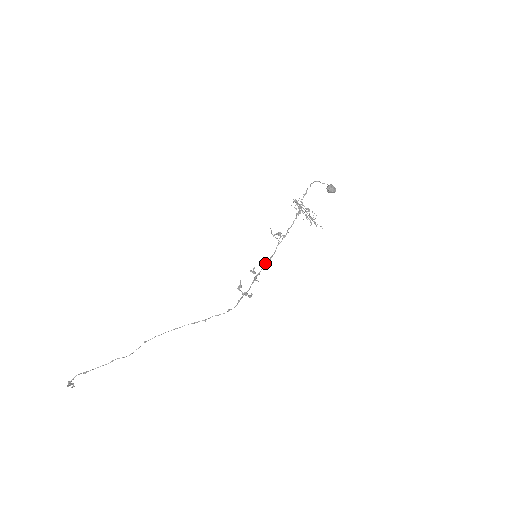
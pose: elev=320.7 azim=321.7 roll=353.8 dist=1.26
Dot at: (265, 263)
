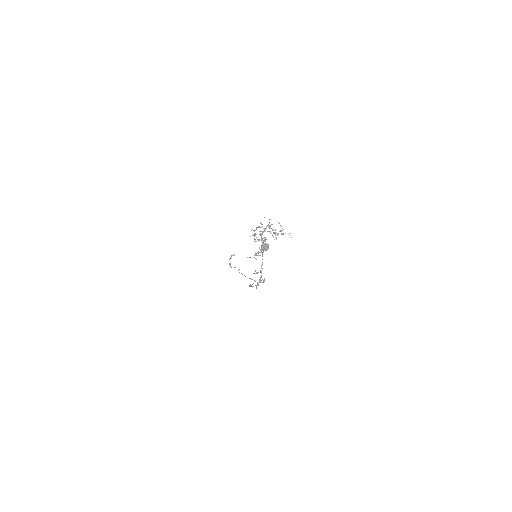
Dot at: (261, 266)
